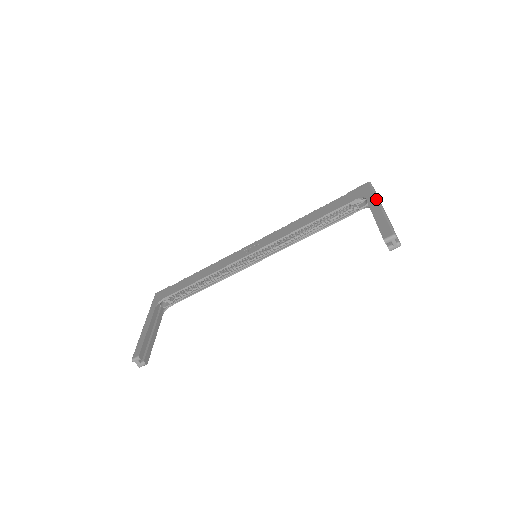
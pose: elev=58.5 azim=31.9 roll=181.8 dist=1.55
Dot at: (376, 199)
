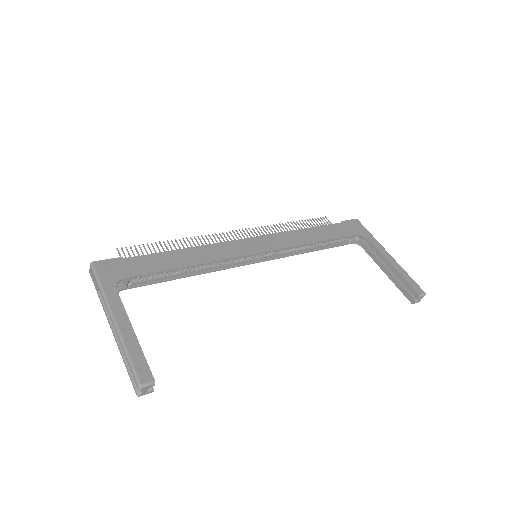
Dot at: occluded
